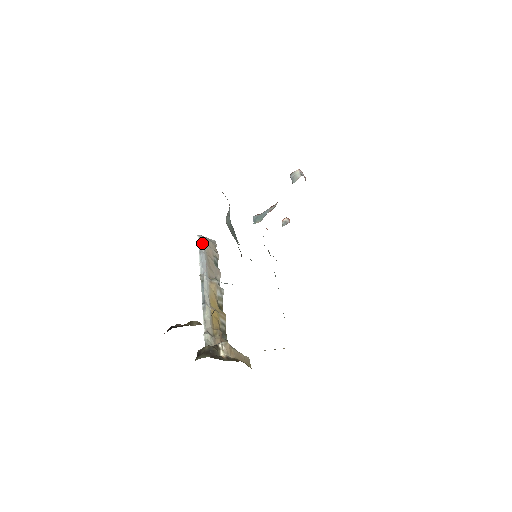
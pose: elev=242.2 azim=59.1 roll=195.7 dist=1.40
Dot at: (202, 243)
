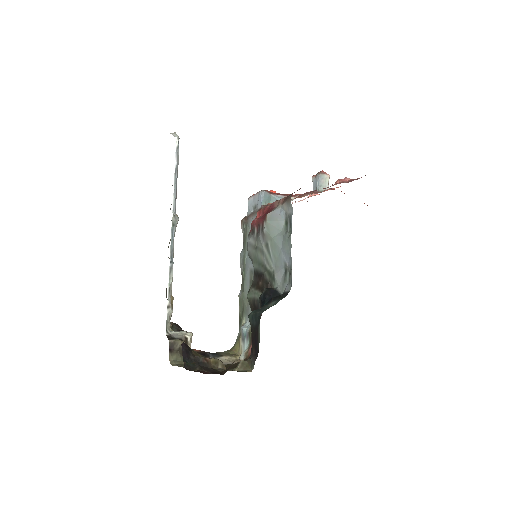
Dot at: (178, 153)
